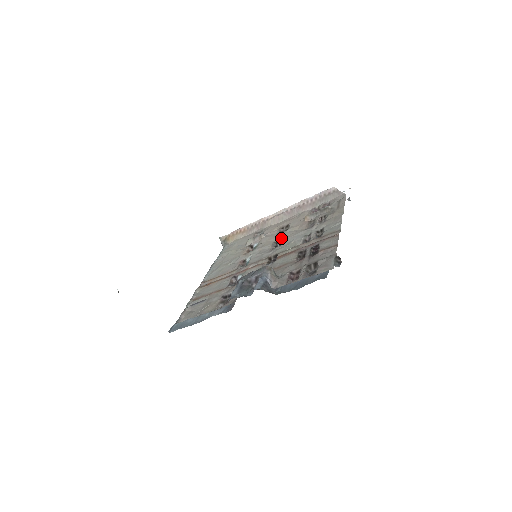
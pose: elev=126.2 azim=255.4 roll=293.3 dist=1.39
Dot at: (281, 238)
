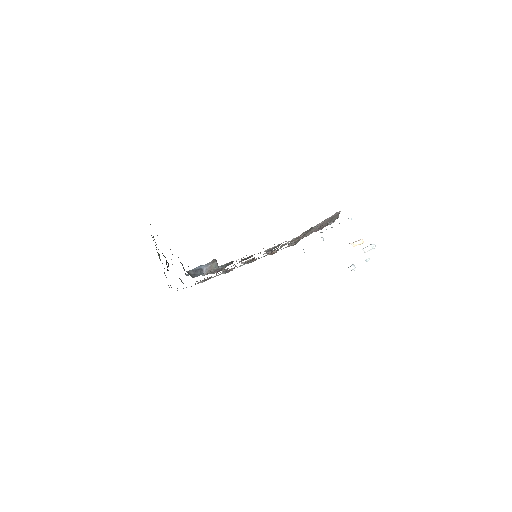
Dot at: occluded
